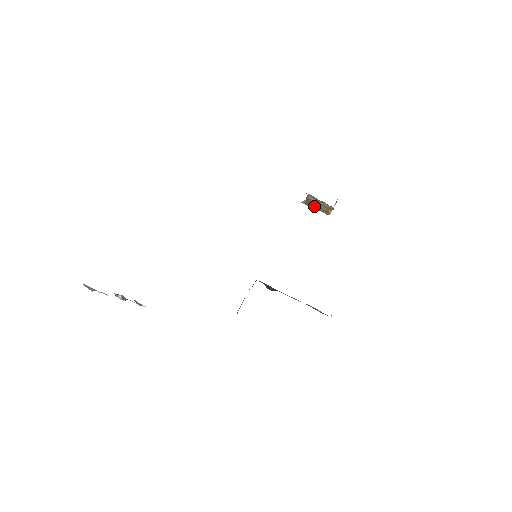
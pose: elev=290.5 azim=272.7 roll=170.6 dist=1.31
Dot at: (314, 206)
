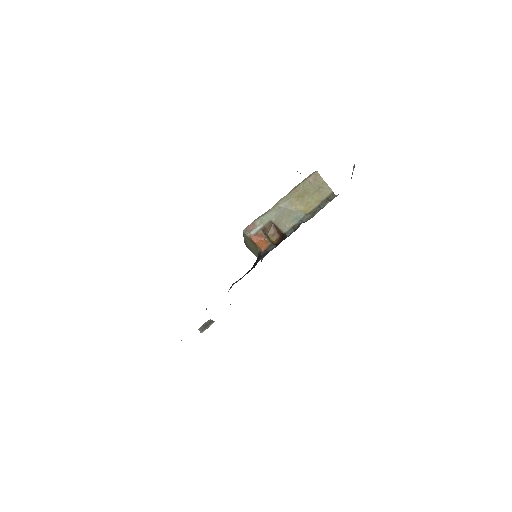
Dot at: occluded
